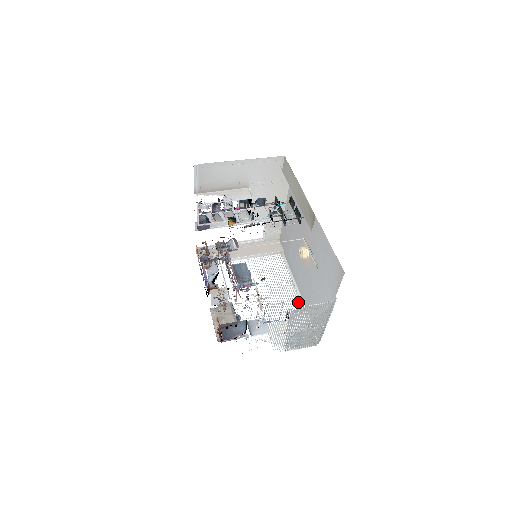
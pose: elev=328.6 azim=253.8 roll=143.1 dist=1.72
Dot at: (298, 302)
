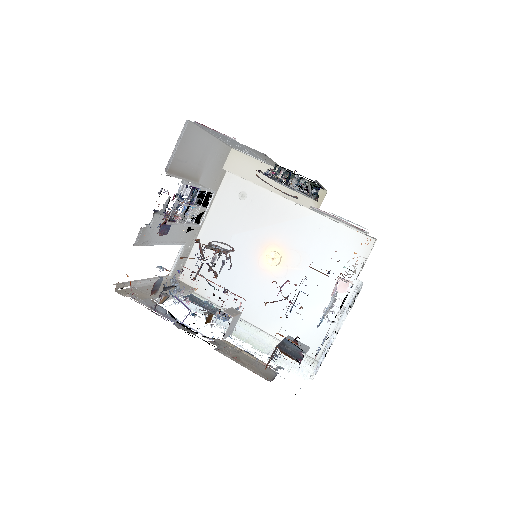
Dot at: (262, 333)
